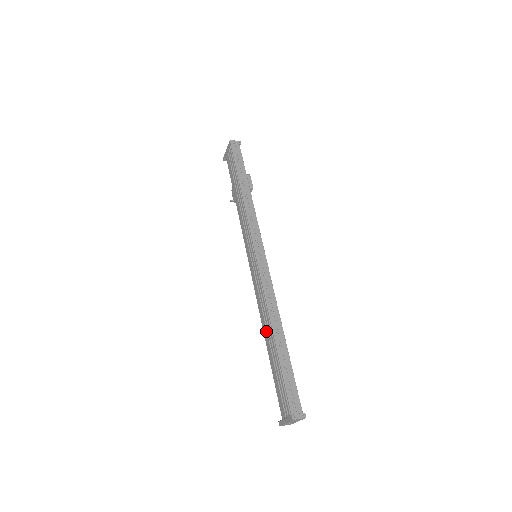
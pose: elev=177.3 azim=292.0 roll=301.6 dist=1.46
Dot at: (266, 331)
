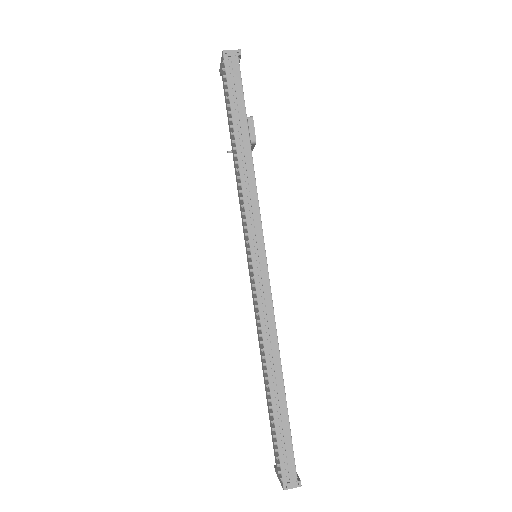
Dot at: (263, 366)
